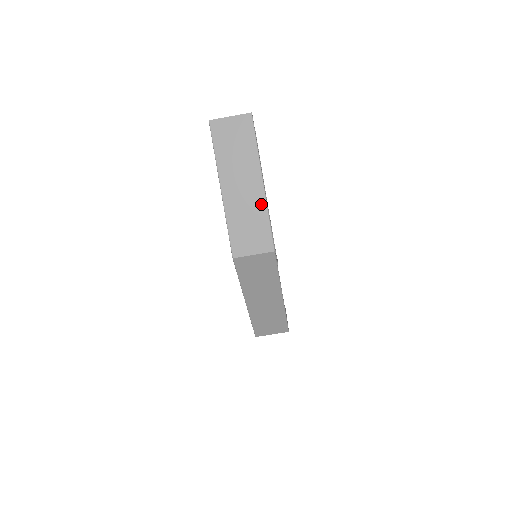
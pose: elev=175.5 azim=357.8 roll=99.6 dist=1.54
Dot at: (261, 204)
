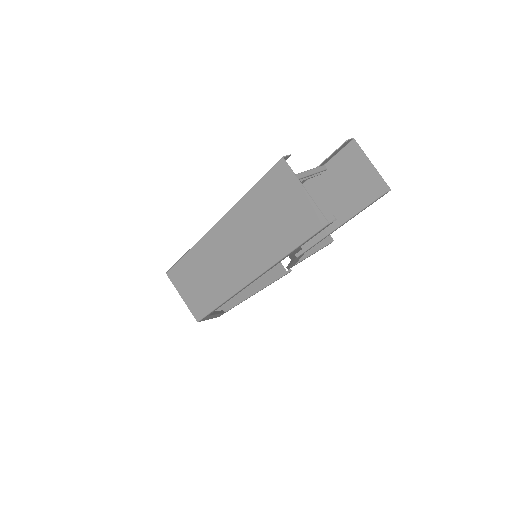
Dot at: (229, 287)
